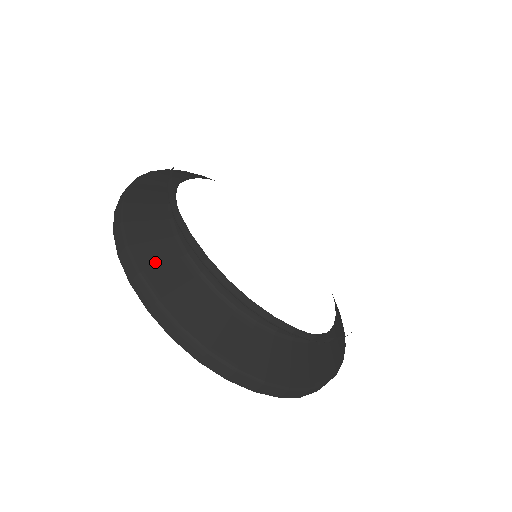
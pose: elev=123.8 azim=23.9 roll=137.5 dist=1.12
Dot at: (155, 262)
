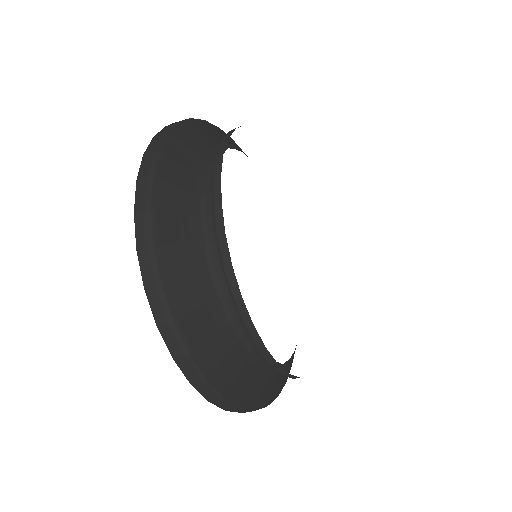
Dot at: (172, 180)
